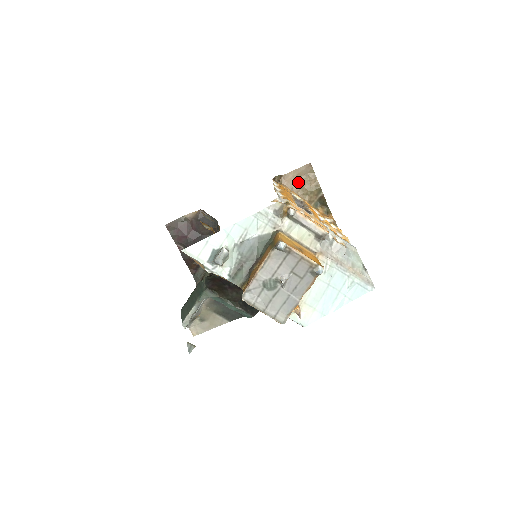
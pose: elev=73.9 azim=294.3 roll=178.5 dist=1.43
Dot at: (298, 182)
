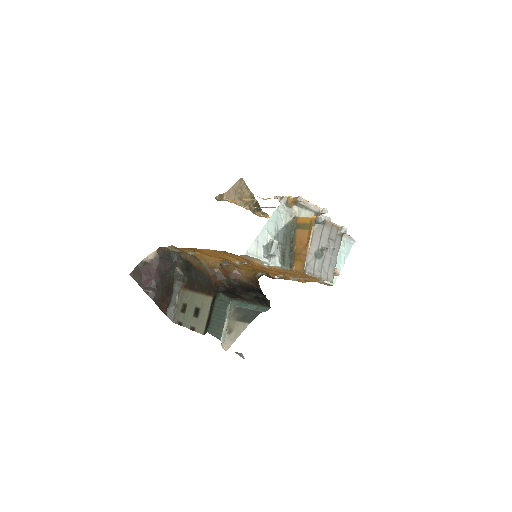
Dot at: (237, 196)
